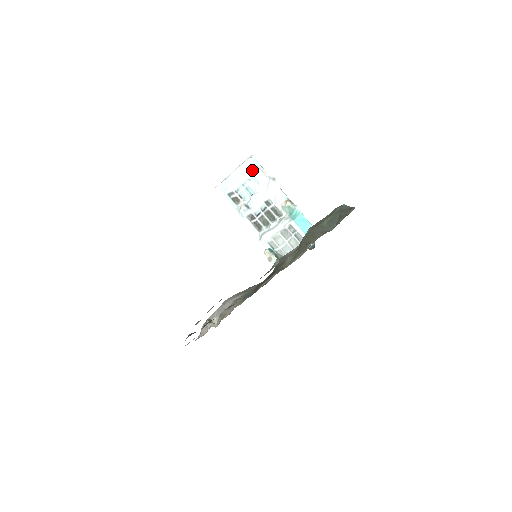
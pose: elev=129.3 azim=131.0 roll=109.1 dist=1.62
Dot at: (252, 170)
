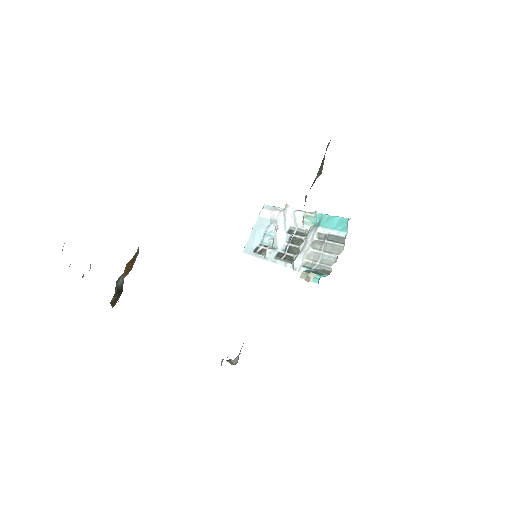
Dot at: (268, 217)
